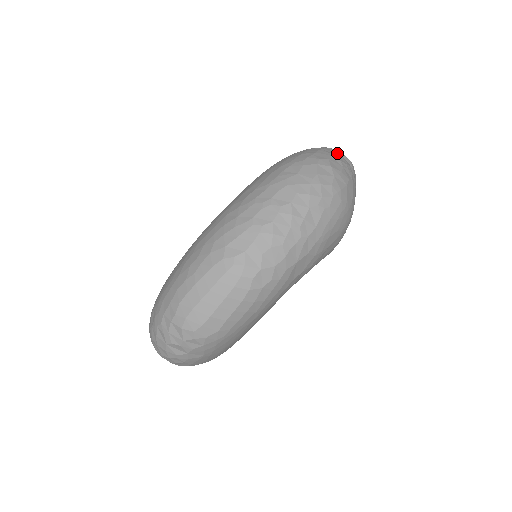
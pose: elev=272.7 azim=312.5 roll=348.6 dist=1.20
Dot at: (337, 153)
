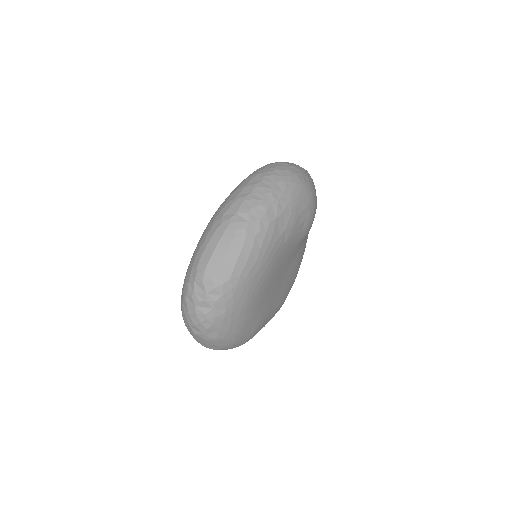
Dot at: occluded
